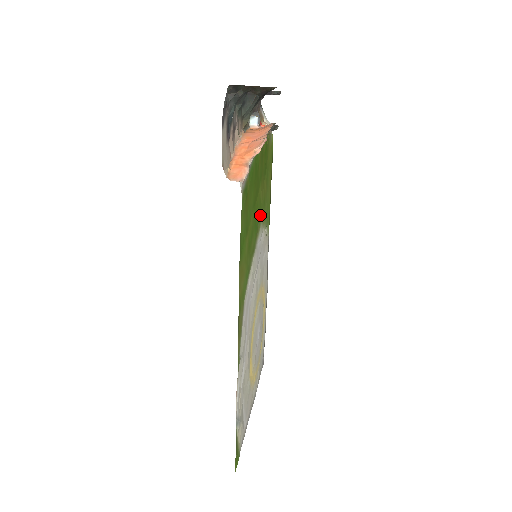
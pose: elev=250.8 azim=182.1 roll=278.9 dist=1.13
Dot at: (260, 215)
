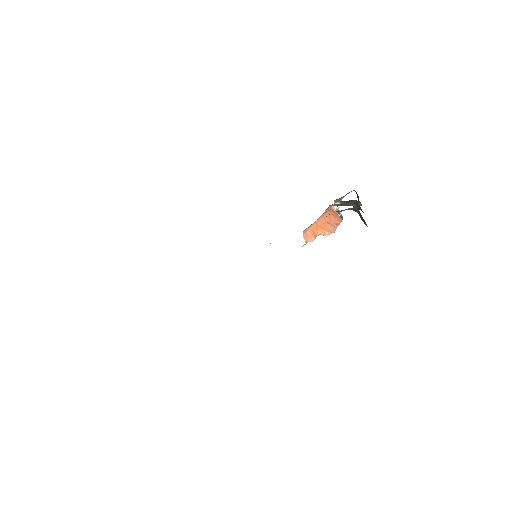
Dot at: occluded
